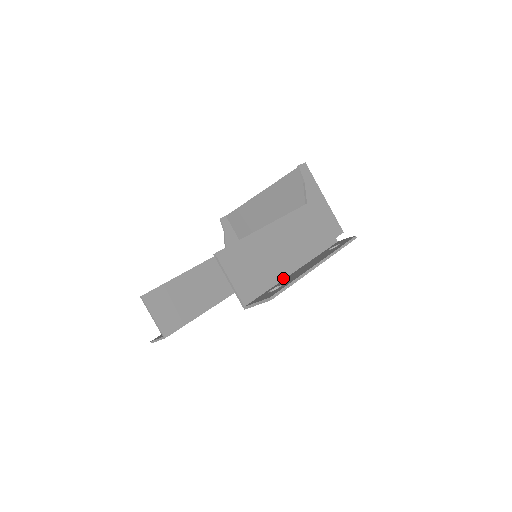
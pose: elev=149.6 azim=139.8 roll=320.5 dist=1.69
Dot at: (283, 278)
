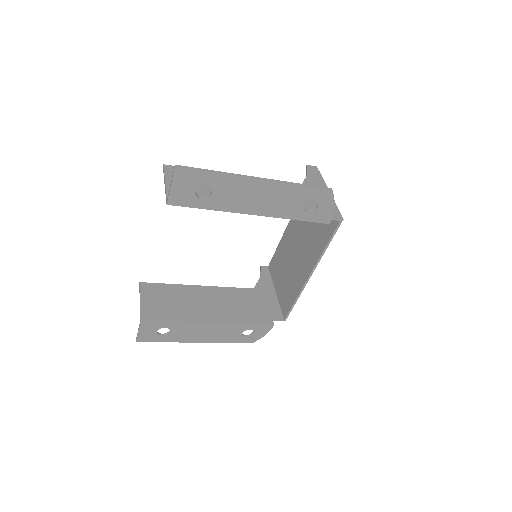
Dot at: (231, 208)
